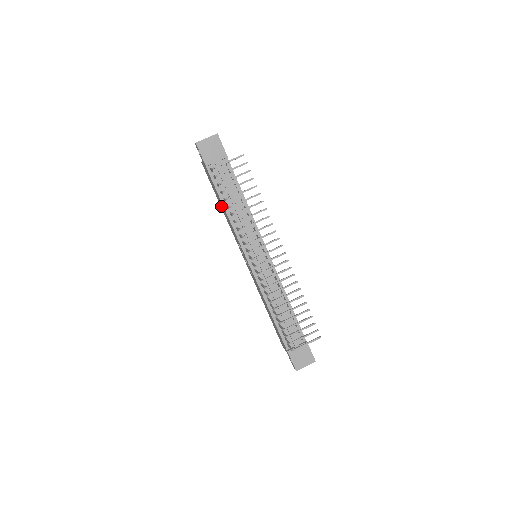
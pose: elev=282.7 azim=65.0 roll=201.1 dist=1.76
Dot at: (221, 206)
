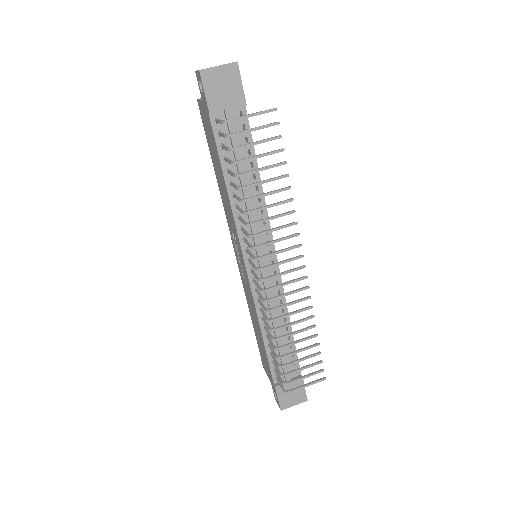
Dot at: (217, 174)
